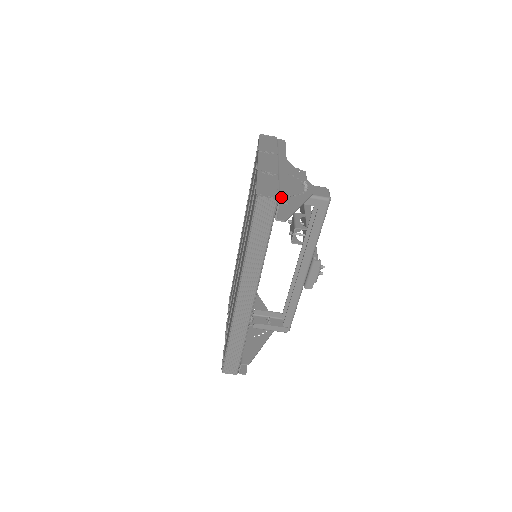
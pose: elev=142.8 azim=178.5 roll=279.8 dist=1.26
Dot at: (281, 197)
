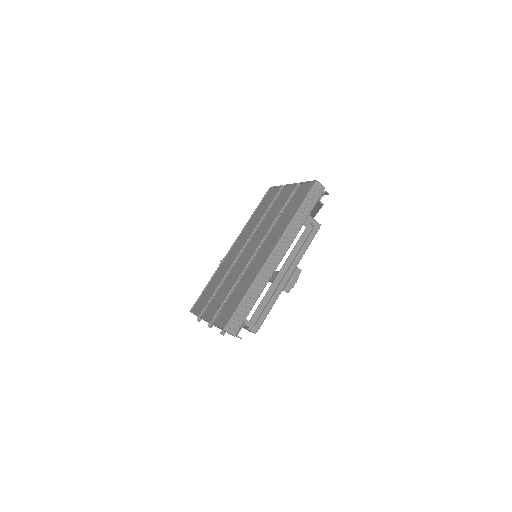
Dot at: occluded
